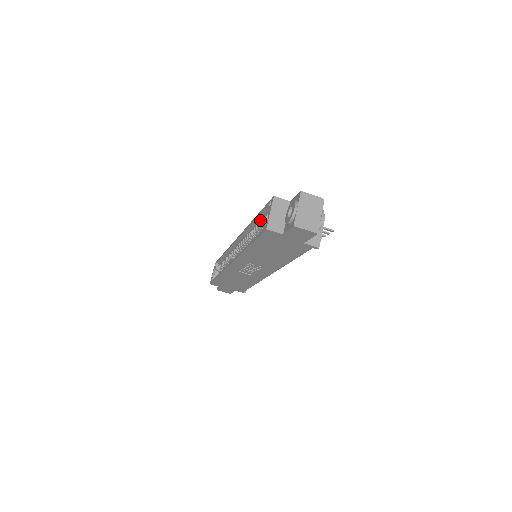
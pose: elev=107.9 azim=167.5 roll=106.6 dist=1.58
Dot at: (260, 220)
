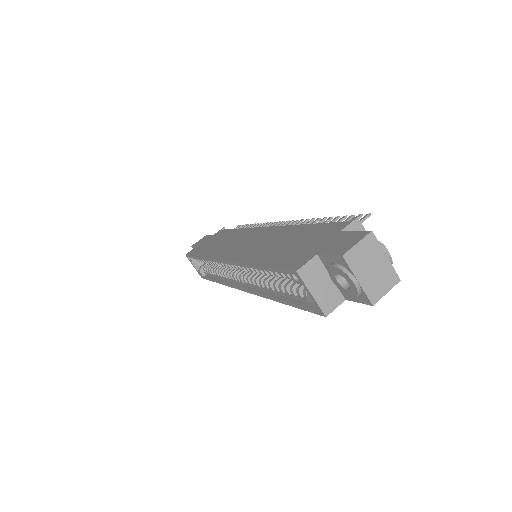
Dot at: (270, 271)
